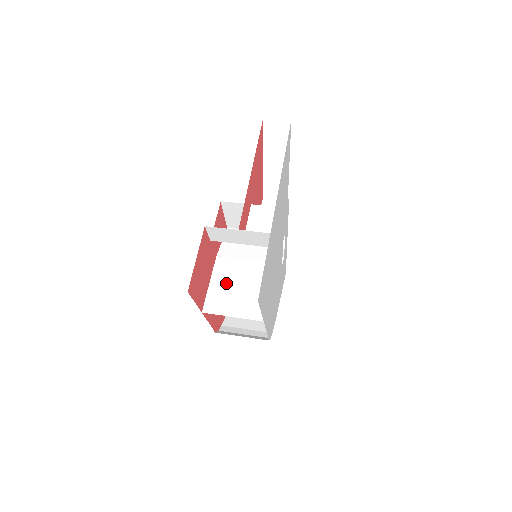
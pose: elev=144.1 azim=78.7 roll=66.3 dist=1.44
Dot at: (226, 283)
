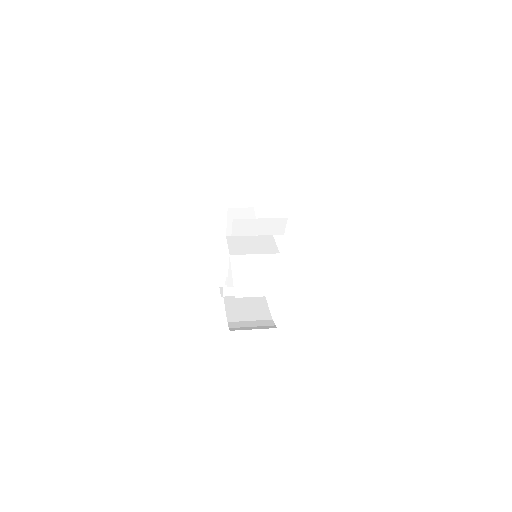
Dot at: (246, 273)
